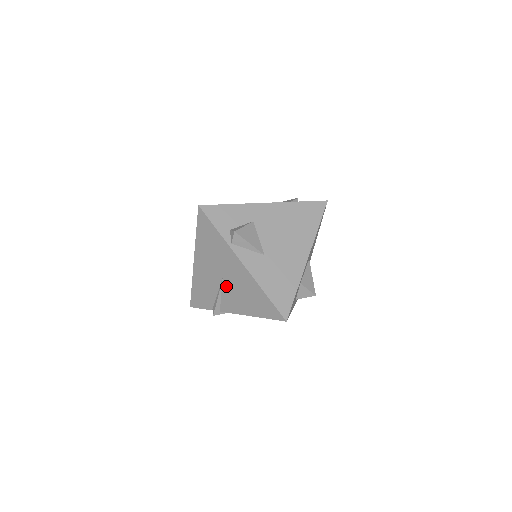
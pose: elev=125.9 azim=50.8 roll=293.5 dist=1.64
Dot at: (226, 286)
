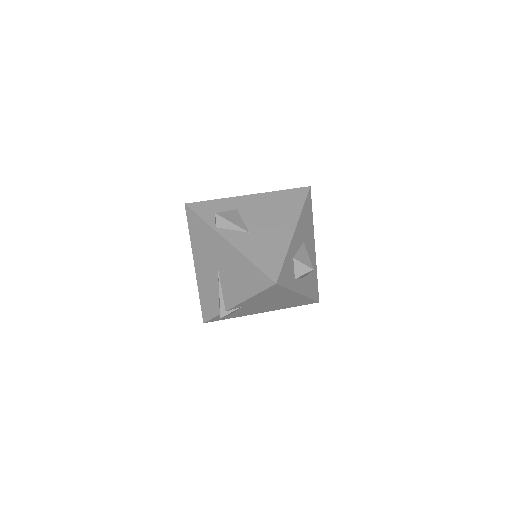
Dot at: (223, 276)
